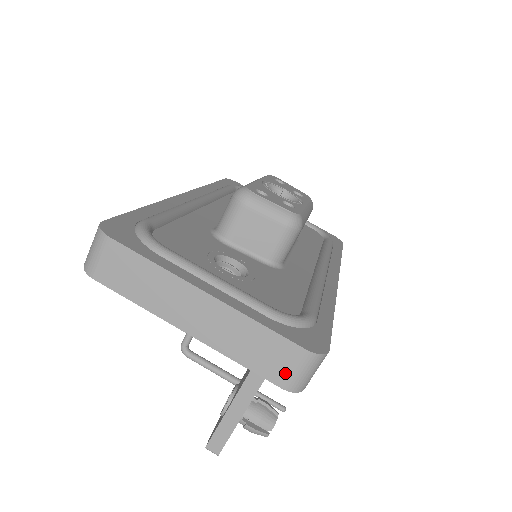
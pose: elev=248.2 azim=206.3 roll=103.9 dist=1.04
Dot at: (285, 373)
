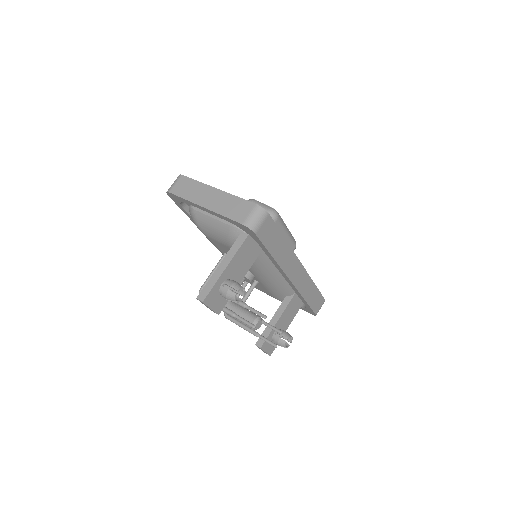
Dot at: (245, 216)
